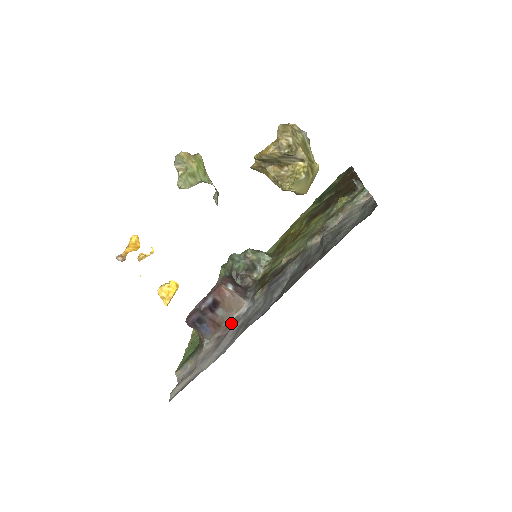
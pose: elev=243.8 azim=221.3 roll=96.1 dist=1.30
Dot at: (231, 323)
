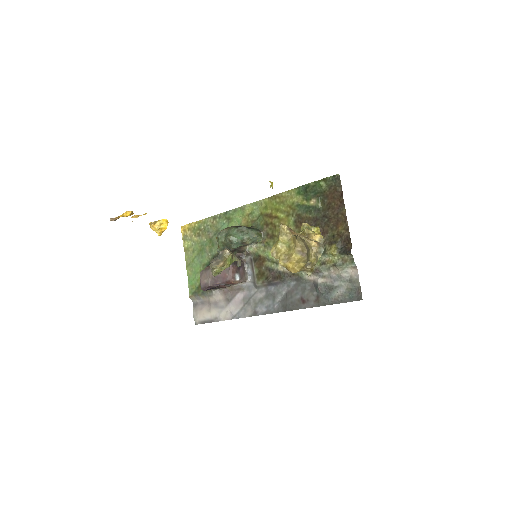
Dot at: (236, 289)
